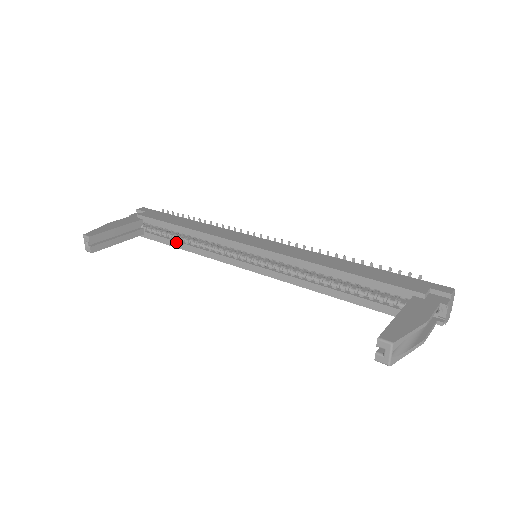
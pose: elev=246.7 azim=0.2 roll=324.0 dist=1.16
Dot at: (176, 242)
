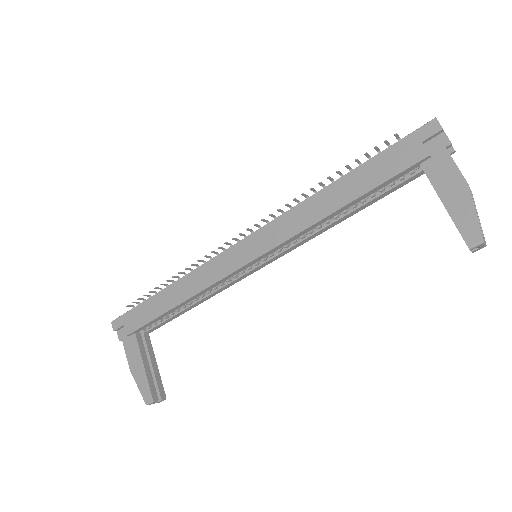
Dot at: (182, 312)
